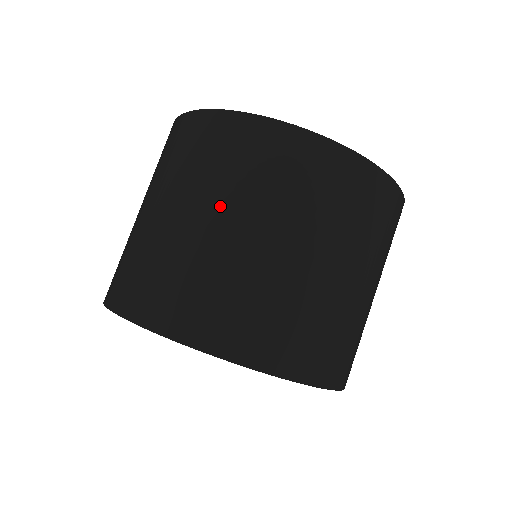
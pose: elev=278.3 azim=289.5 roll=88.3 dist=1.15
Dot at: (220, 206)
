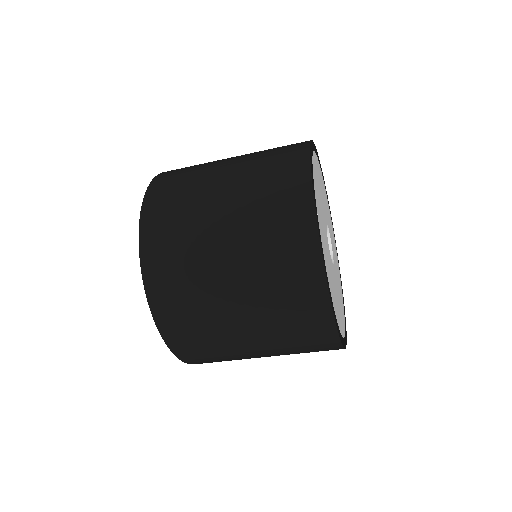
Dot at: (242, 266)
